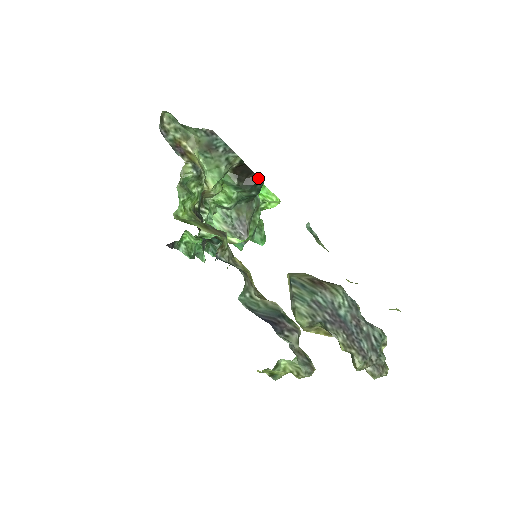
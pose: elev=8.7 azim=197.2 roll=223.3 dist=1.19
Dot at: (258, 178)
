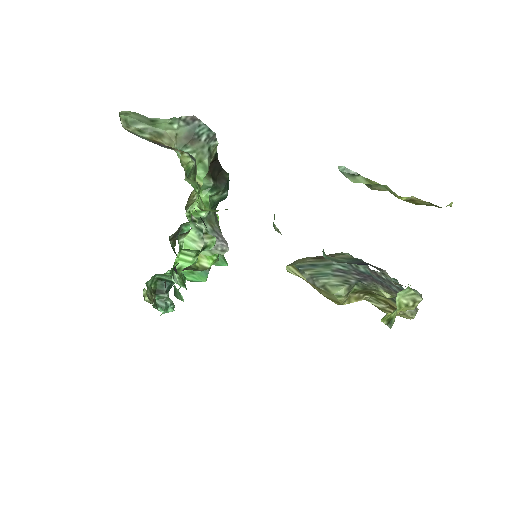
Dot at: (228, 174)
